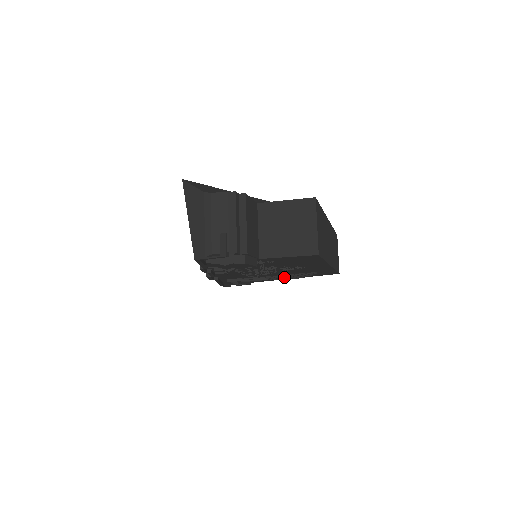
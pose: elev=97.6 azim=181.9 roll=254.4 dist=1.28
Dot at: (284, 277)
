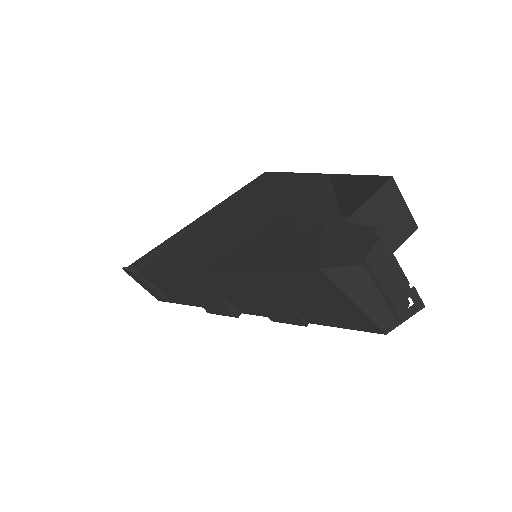
Dot at: occluded
